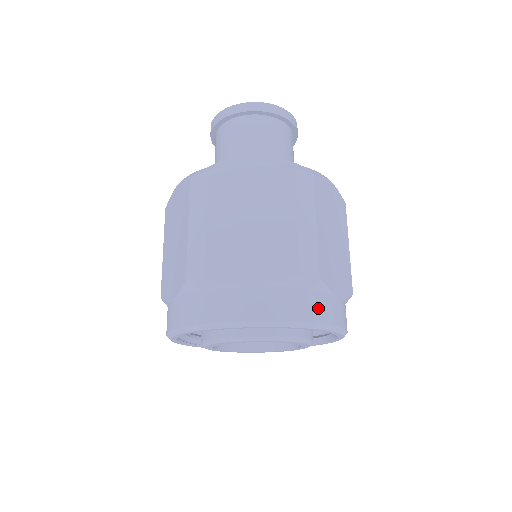
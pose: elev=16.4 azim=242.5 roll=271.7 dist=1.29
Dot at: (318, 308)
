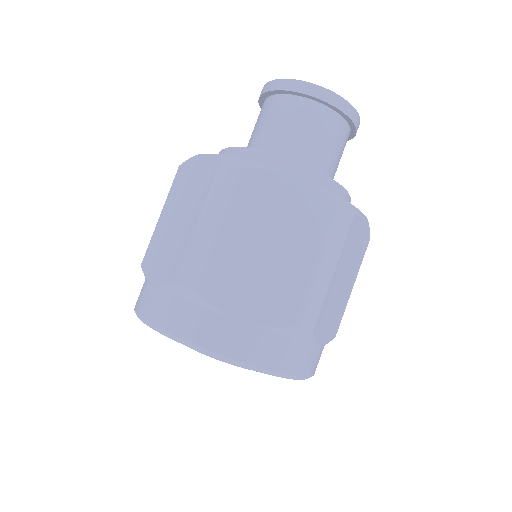
Dot at: (297, 360)
